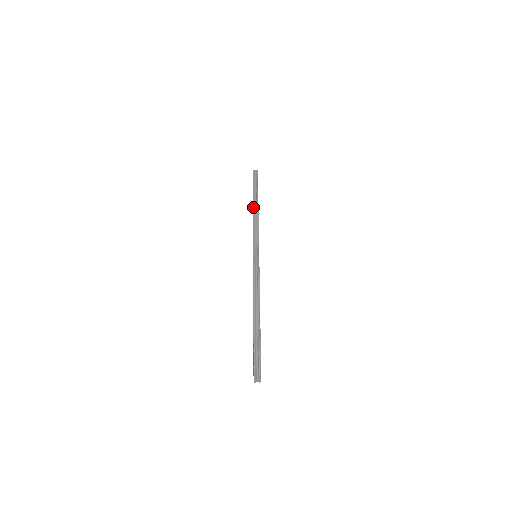
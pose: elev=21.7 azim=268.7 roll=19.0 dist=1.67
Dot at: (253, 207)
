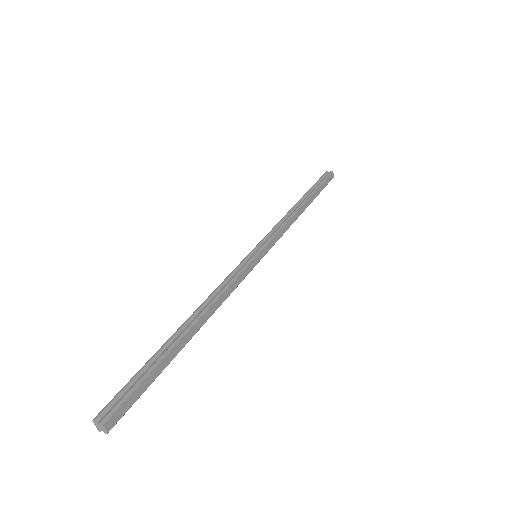
Dot at: (295, 204)
